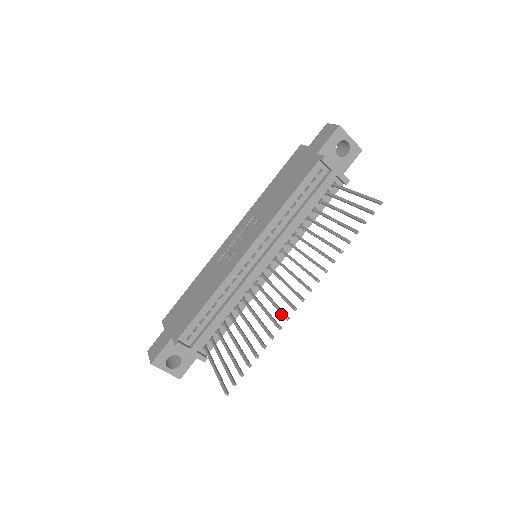
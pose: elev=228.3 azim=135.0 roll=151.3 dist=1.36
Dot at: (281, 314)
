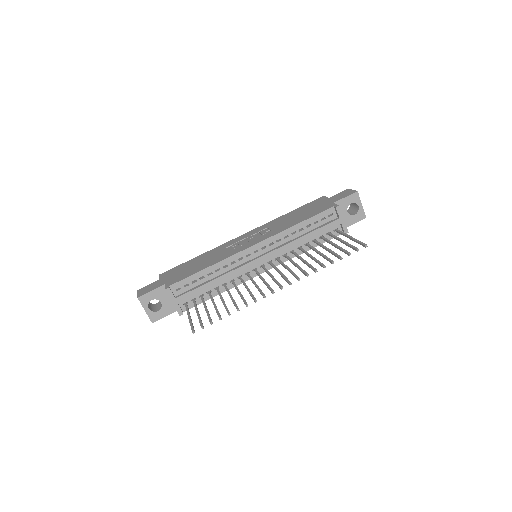
Dot at: (261, 293)
